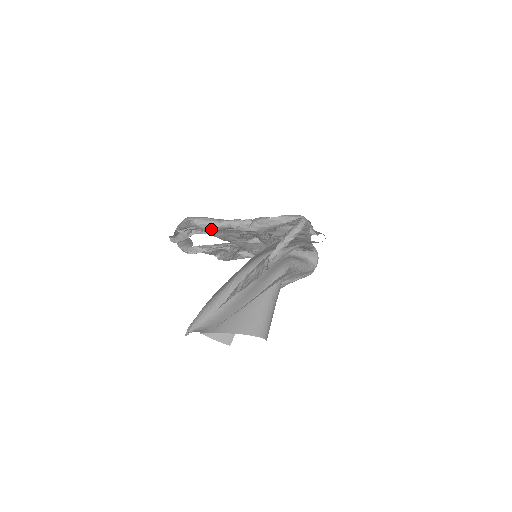
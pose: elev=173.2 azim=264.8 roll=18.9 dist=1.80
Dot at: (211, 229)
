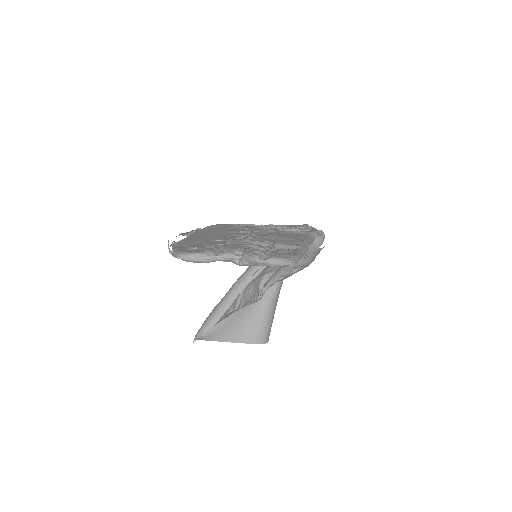
Dot at: (203, 262)
